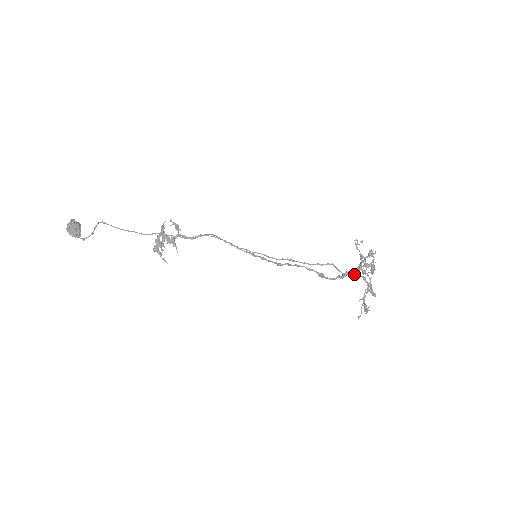
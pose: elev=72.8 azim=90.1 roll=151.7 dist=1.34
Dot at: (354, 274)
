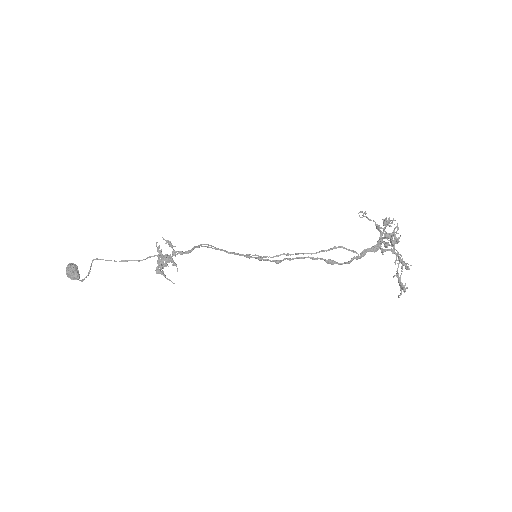
Dot at: (375, 250)
